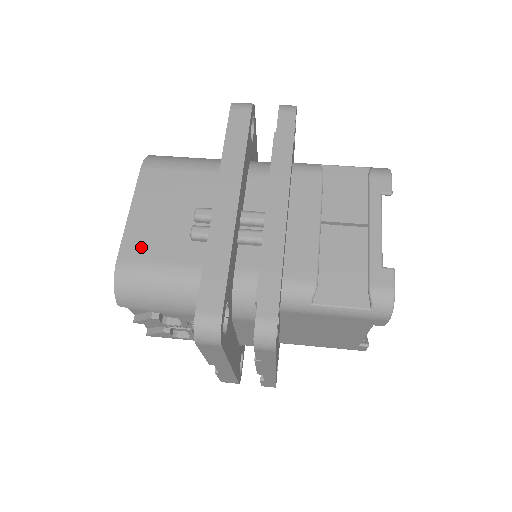
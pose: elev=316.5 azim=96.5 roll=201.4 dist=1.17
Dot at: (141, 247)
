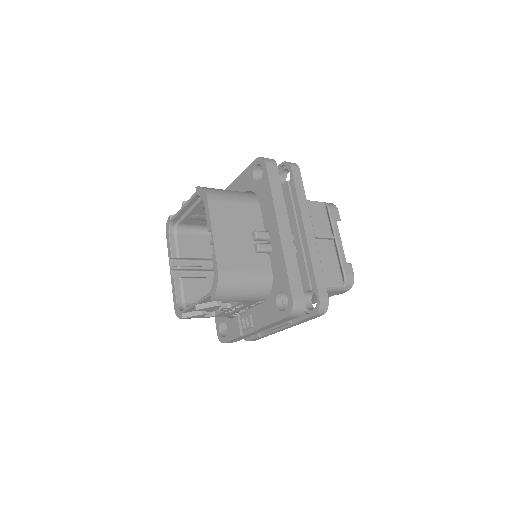
Dot at: (229, 259)
